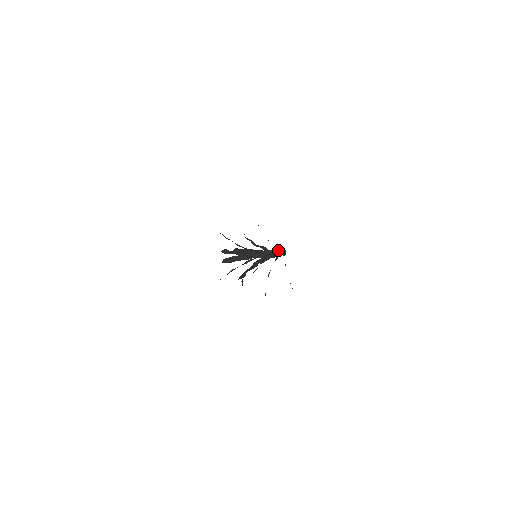
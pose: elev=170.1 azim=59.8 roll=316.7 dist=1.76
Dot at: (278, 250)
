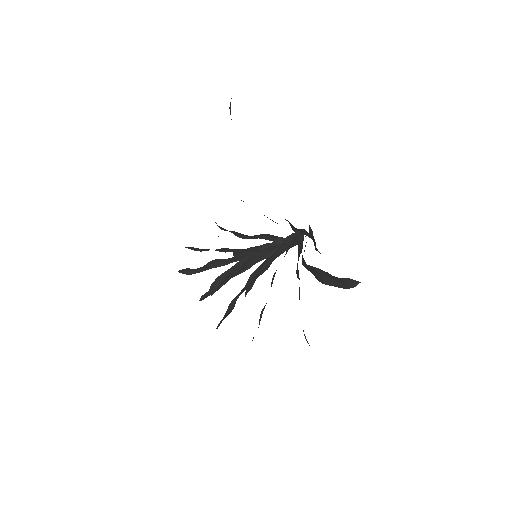
Dot at: (297, 236)
